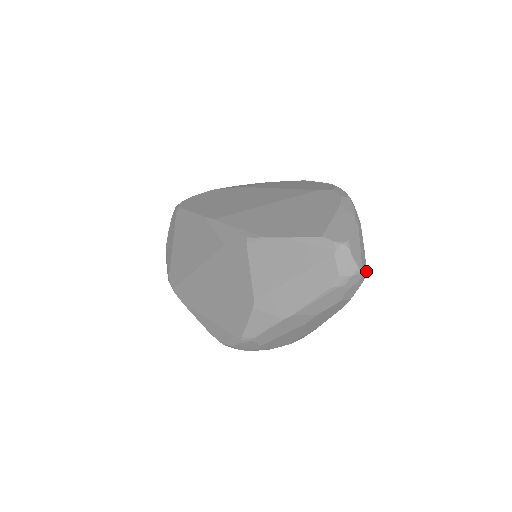
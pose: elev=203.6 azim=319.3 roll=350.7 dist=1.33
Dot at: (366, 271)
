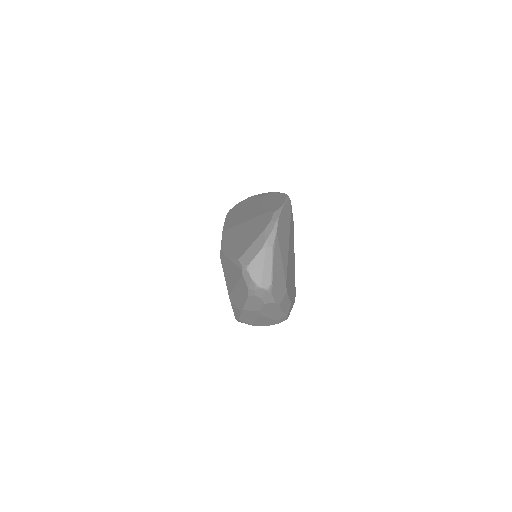
Dot at: (269, 285)
